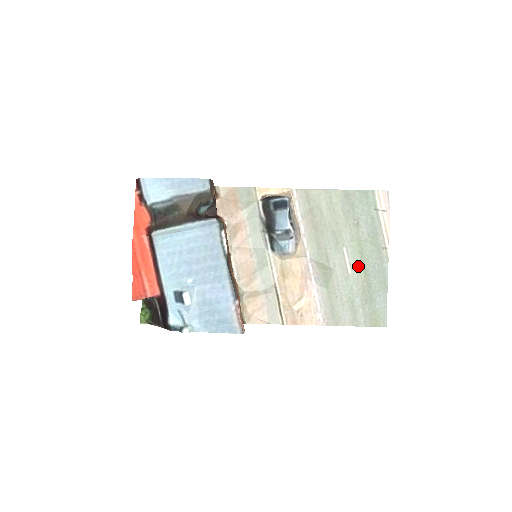
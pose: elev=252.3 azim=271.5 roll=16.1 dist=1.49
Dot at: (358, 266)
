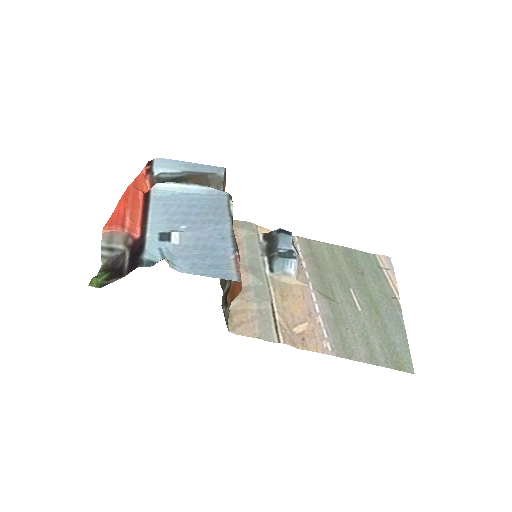
Dot at: (368, 306)
